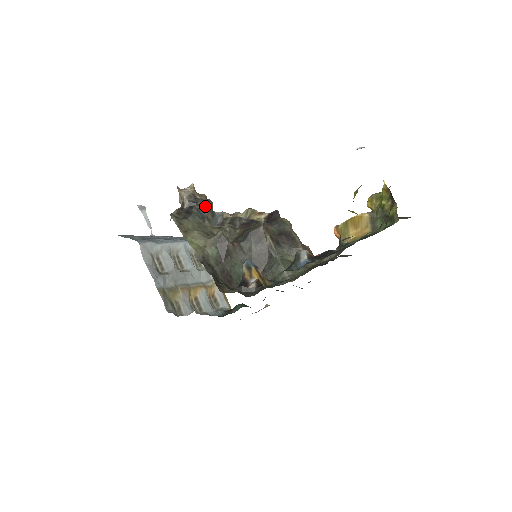
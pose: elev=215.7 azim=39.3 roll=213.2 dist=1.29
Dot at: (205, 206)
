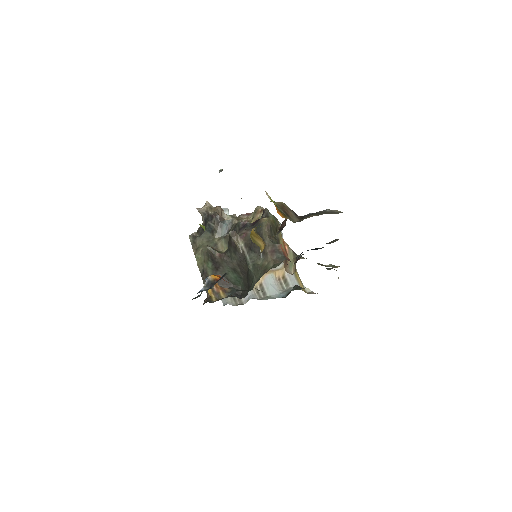
Dot at: (213, 220)
